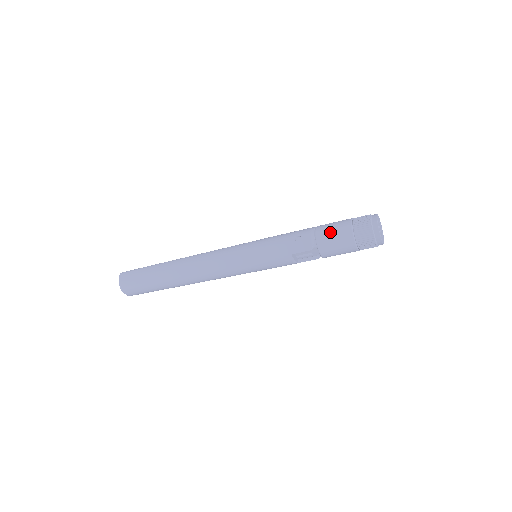
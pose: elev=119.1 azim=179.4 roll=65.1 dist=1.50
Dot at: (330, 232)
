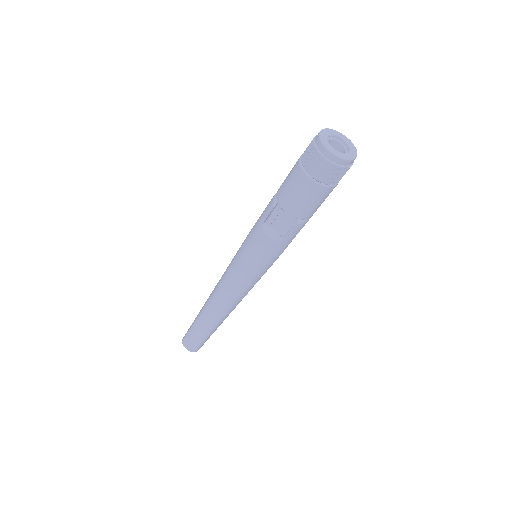
Dot at: (287, 176)
